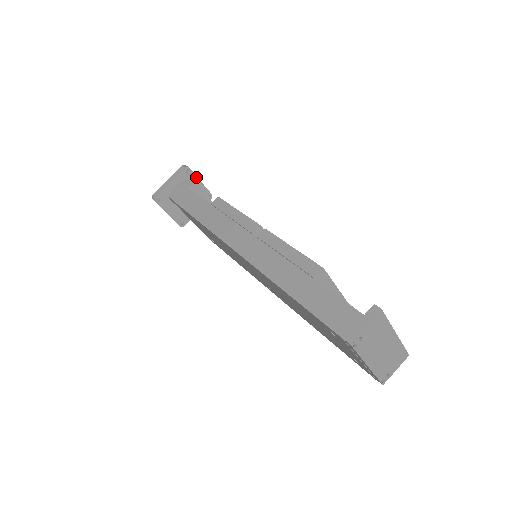
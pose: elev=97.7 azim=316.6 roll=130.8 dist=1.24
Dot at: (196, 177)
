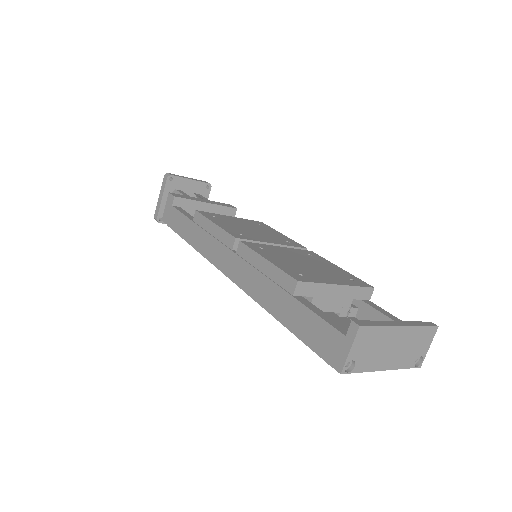
Dot at: (183, 178)
